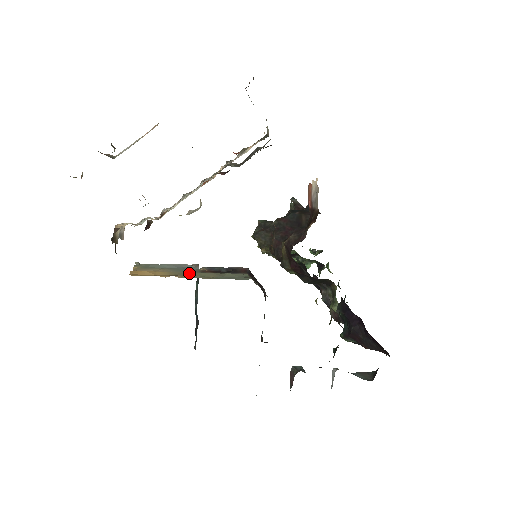
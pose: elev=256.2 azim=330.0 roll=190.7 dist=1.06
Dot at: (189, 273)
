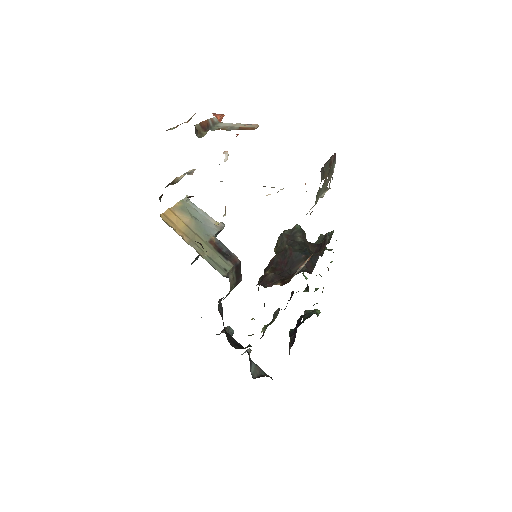
Dot at: (198, 238)
